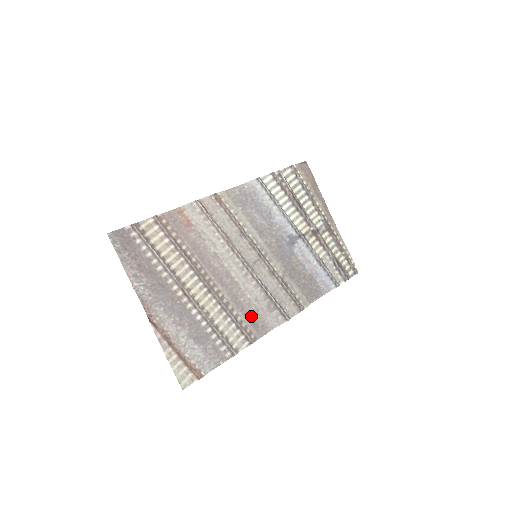
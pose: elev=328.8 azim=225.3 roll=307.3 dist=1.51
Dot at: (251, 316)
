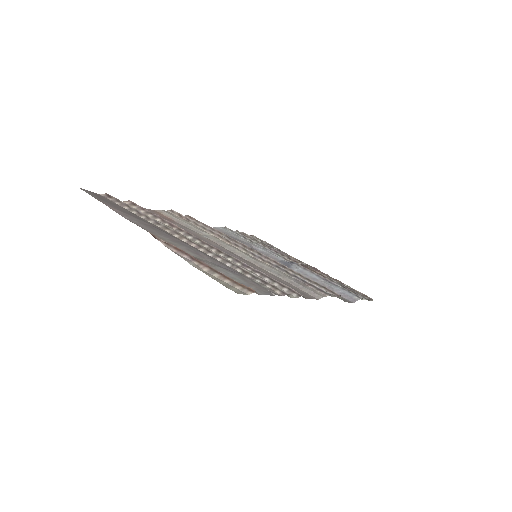
Dot at: (283, 283)
